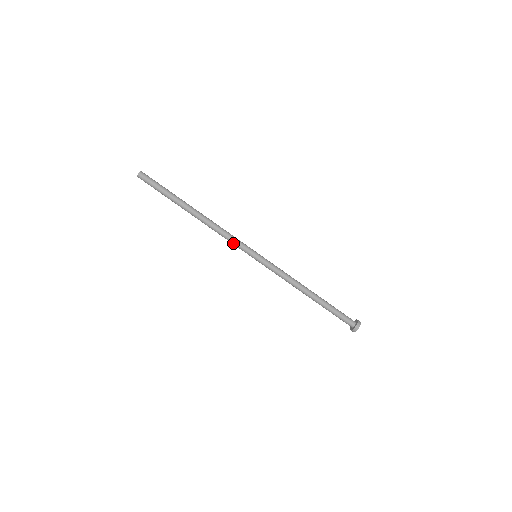
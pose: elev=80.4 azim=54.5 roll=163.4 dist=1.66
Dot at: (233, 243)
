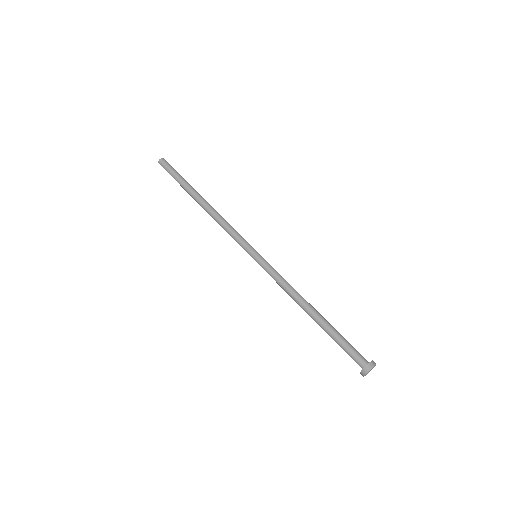
Dot at: (235, 234)
